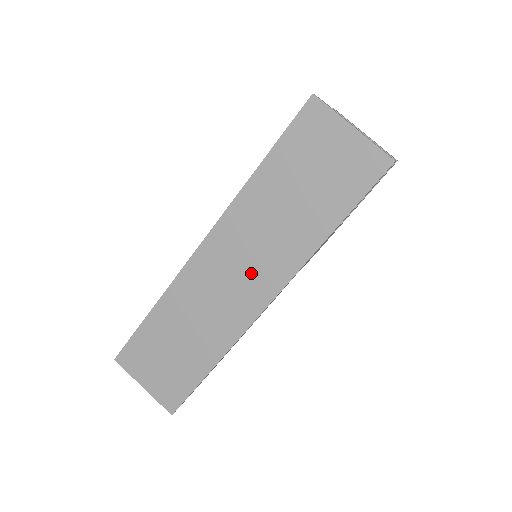
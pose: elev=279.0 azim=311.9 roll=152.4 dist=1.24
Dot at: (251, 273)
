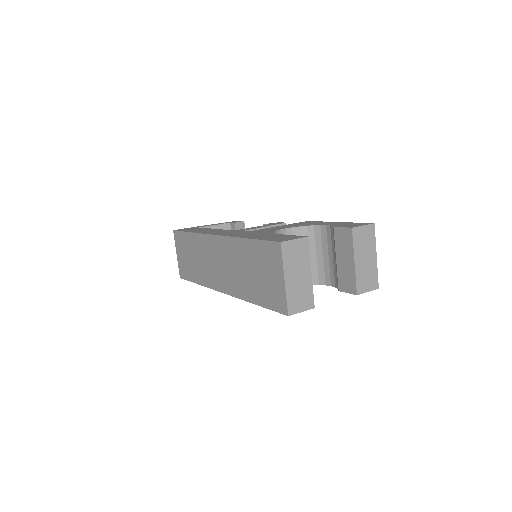
Dot at: (224, 273)
